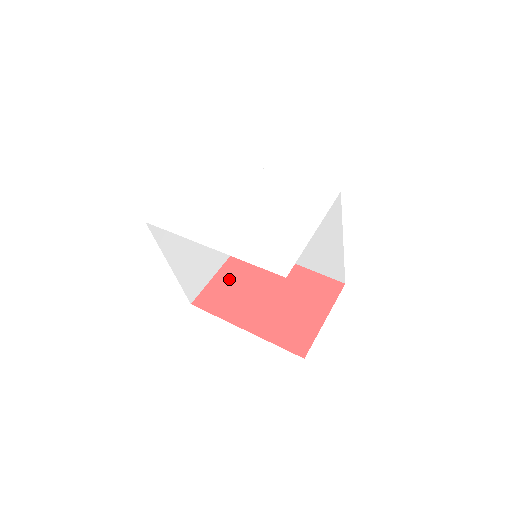
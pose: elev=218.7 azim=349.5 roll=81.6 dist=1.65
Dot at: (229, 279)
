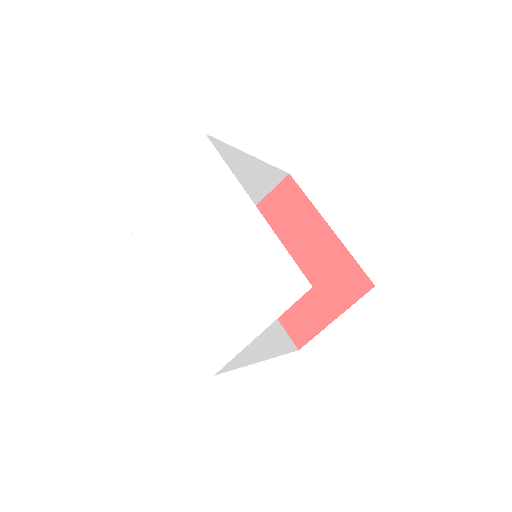
Dot at: occluded
